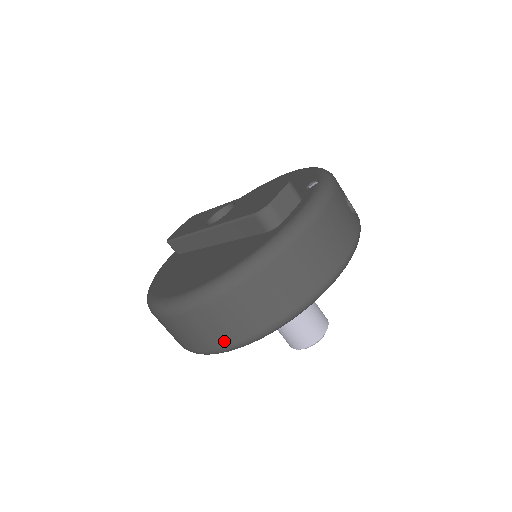
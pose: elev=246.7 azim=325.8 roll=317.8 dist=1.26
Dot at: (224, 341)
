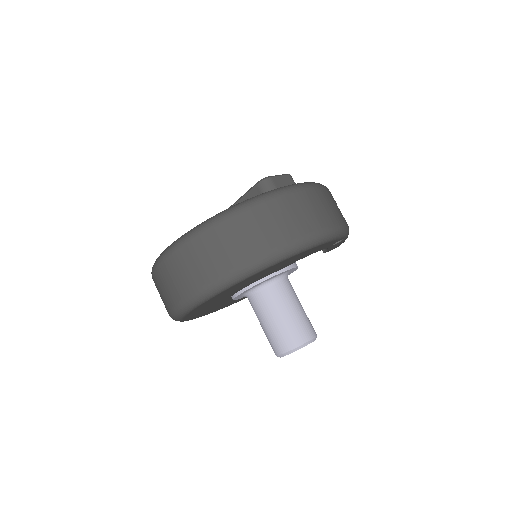
Dot at: (210, 275)
